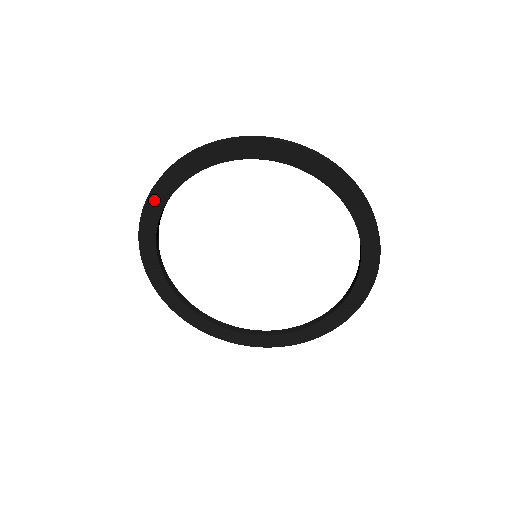
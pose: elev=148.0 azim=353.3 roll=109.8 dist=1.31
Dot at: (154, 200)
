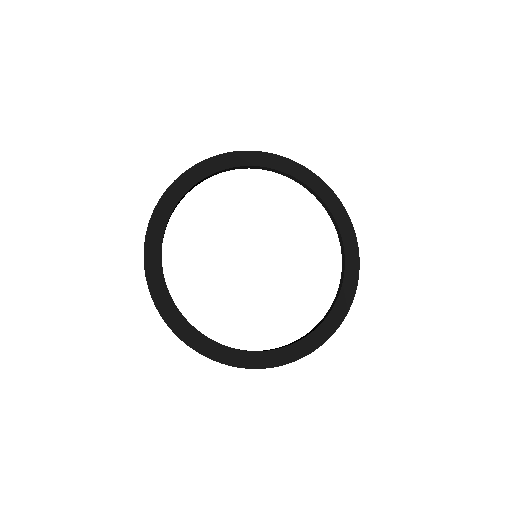
Dot at: (199, 169)
